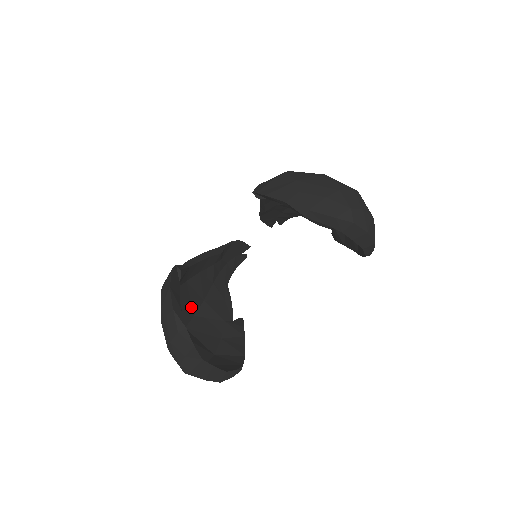
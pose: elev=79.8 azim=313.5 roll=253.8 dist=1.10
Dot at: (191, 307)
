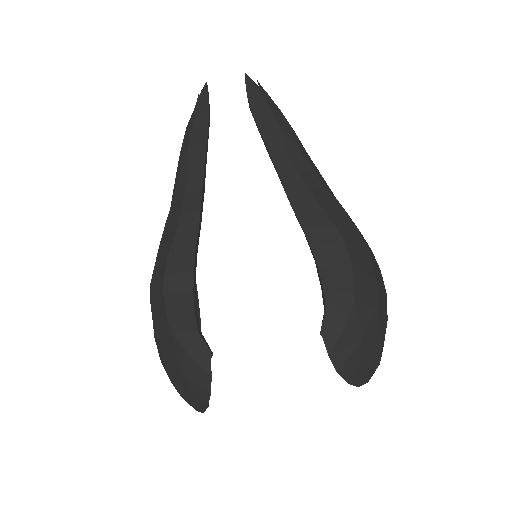
Dot at: occluded
